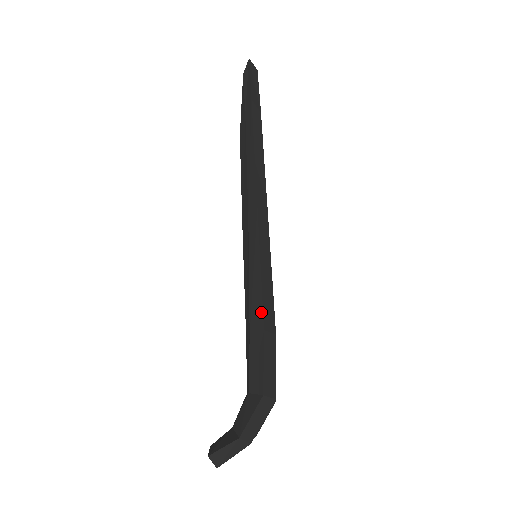
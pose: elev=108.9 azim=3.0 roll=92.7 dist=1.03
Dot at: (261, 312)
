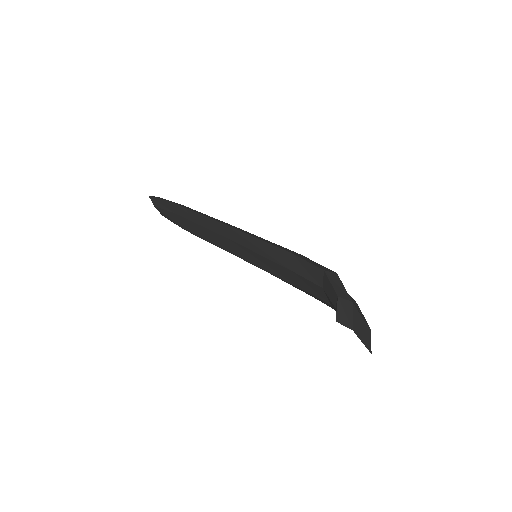
Dot at: (279, 250)
